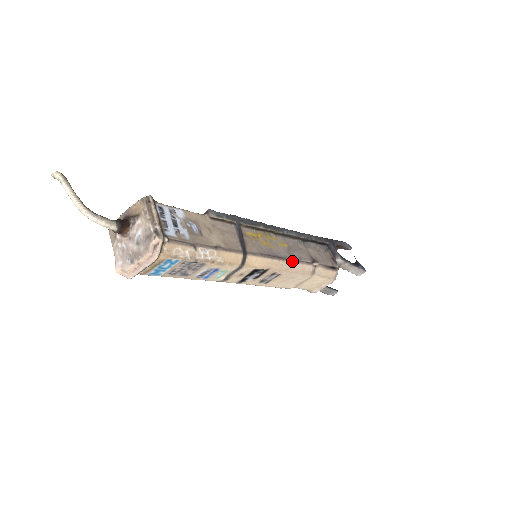
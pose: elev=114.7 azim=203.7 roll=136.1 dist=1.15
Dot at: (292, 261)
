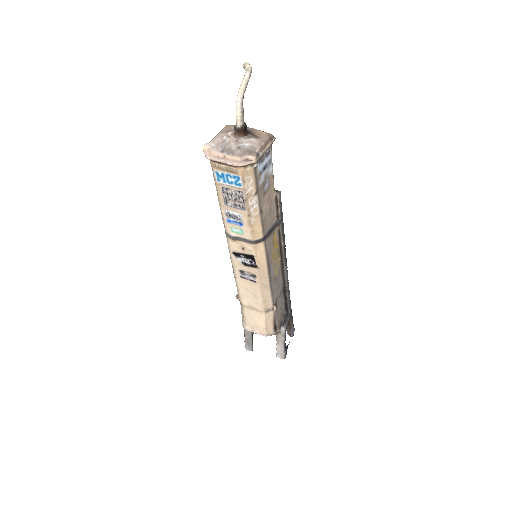
Dot at: (270, 285)
